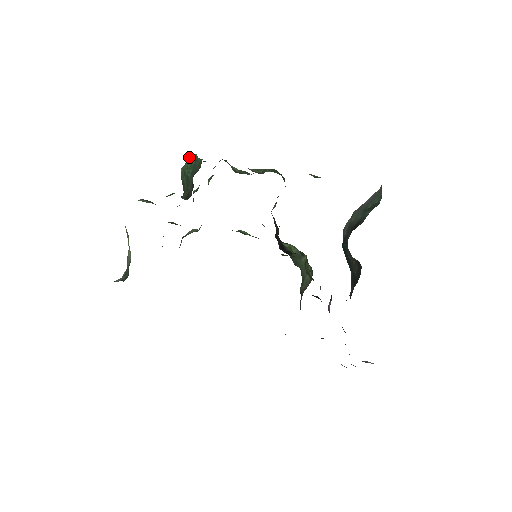
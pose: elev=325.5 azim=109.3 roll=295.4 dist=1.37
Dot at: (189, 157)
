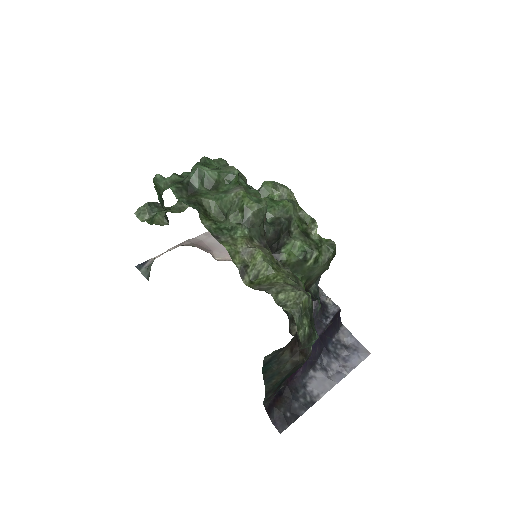
Dot at: (153, 181)
